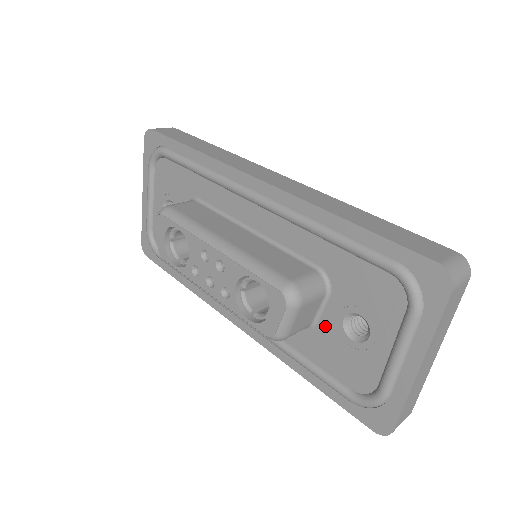
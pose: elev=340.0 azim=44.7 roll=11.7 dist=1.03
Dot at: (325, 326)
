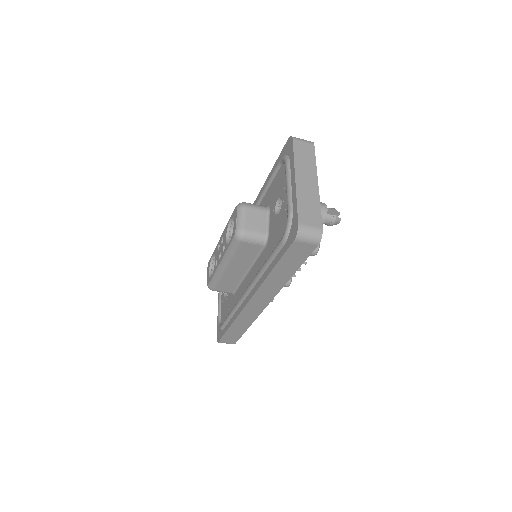
Dot at: (271, 227)
